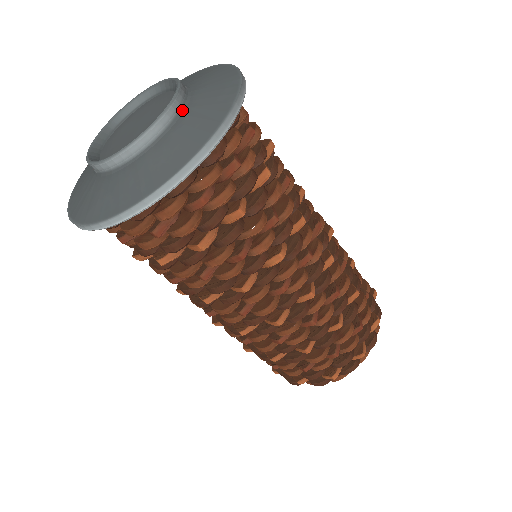
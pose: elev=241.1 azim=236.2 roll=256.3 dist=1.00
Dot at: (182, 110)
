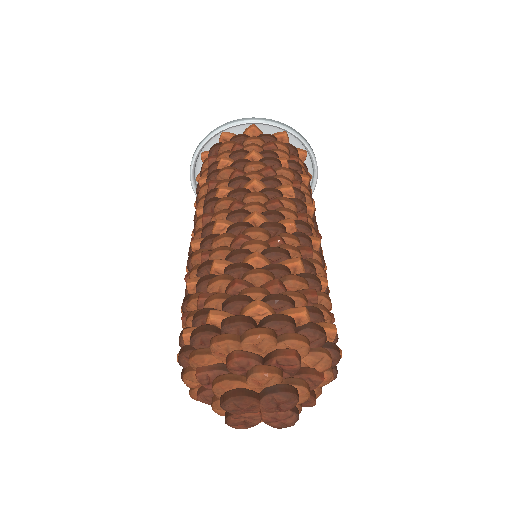
Dot at: occluded
